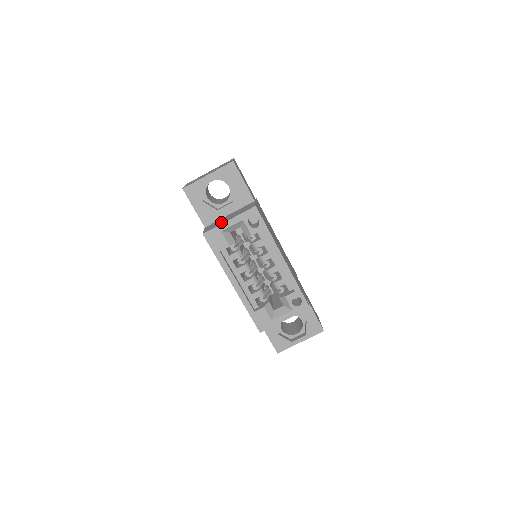
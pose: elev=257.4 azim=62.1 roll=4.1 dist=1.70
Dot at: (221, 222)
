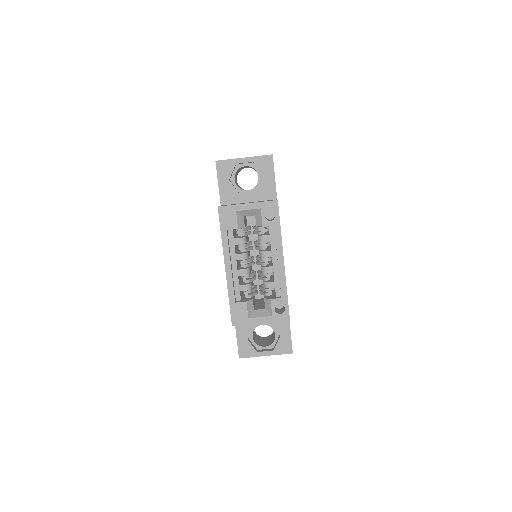
Dot at: occluded
